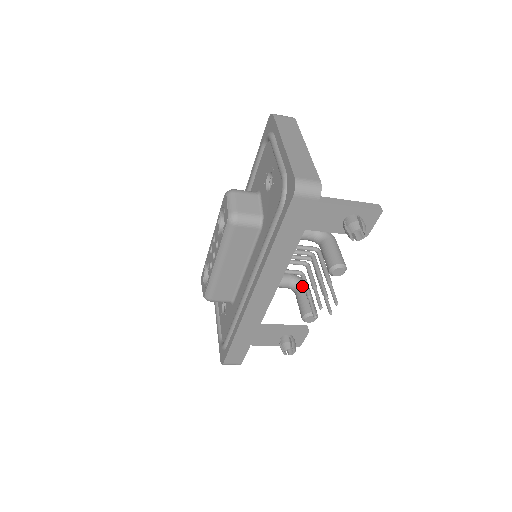
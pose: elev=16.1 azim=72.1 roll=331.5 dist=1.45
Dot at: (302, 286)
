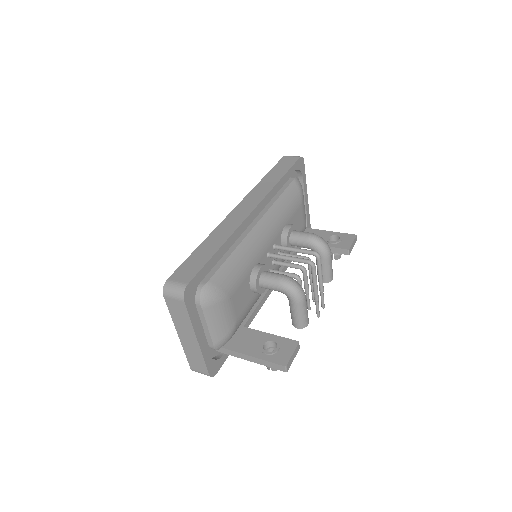
Dot at: occluded
